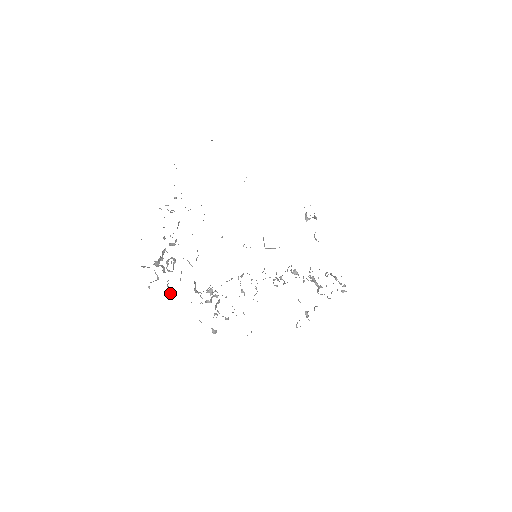
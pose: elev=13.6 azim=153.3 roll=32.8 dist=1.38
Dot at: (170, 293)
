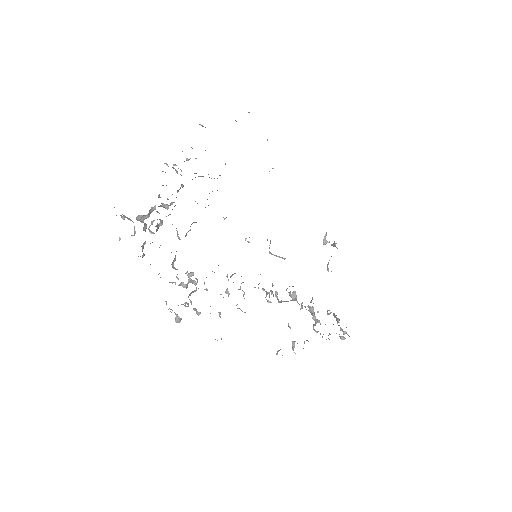
Dot at: (142, 256)
